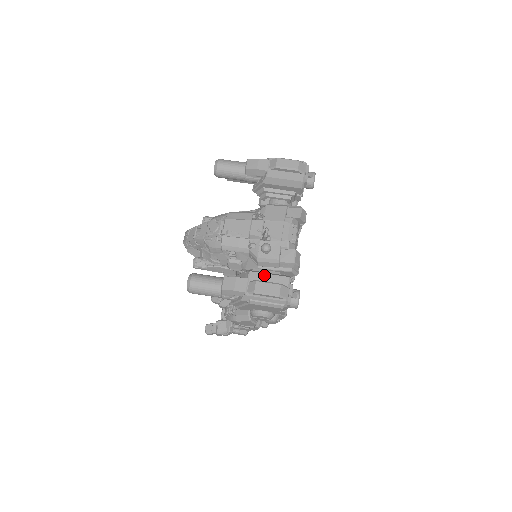
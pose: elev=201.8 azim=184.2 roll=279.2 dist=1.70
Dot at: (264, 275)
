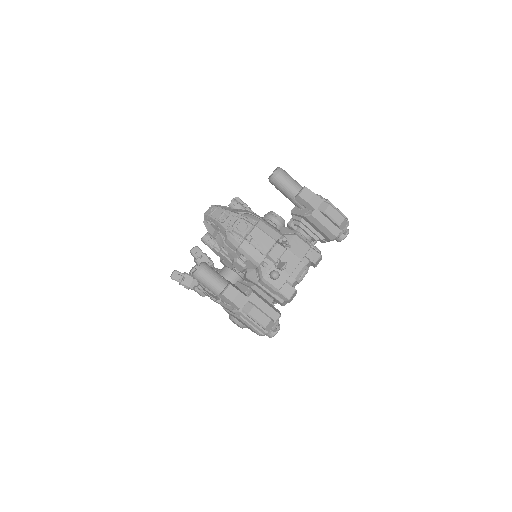
Dot at: (262, 302)
